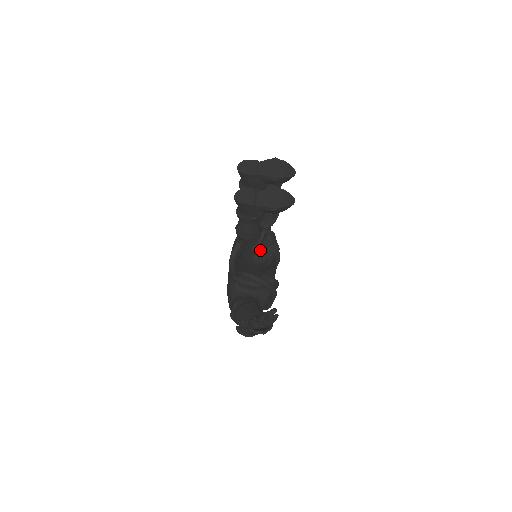
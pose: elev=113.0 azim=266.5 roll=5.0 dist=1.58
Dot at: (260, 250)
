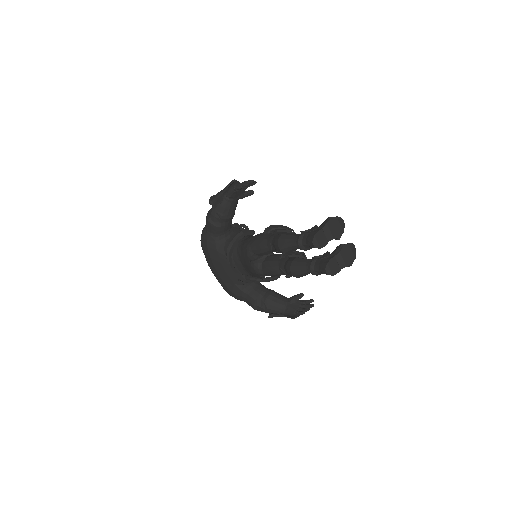
Dot at: occluded
